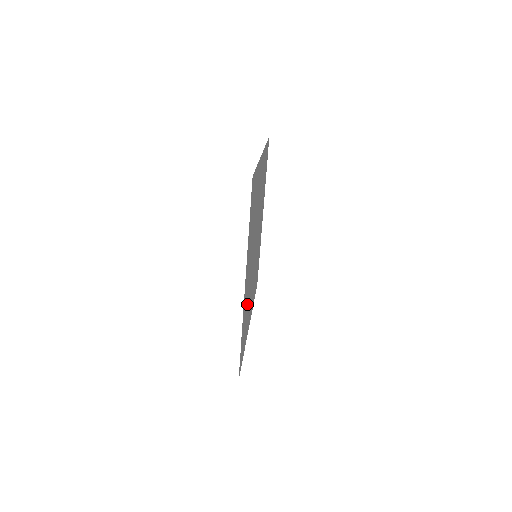
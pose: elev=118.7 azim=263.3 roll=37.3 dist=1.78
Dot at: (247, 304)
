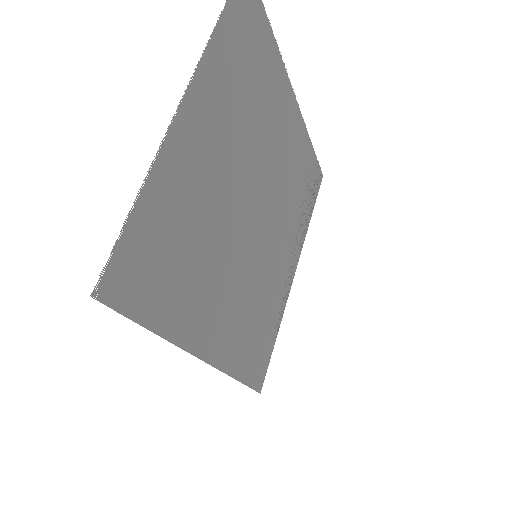
Dot at: (194, 221)
